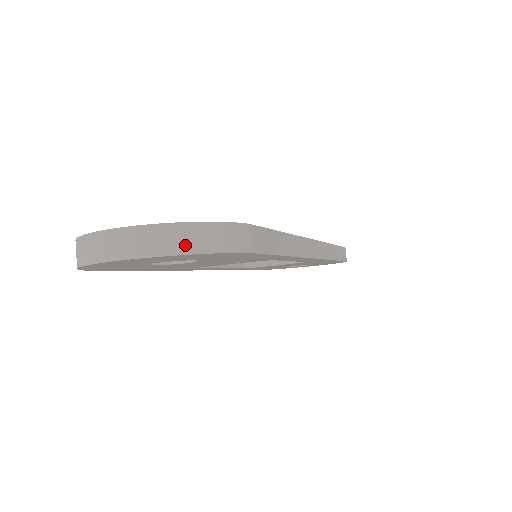
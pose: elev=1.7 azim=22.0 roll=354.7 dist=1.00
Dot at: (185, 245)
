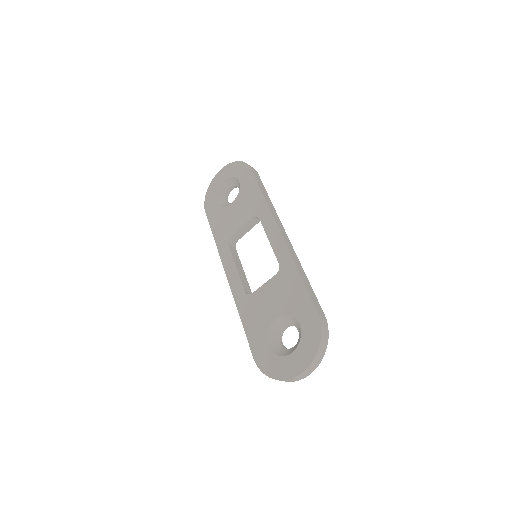
Dot at: (323, 352)
